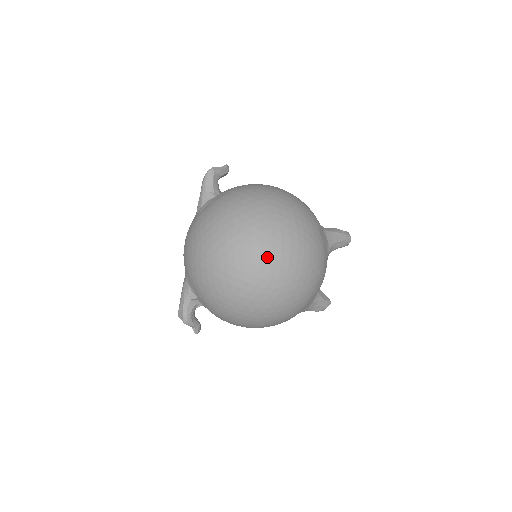
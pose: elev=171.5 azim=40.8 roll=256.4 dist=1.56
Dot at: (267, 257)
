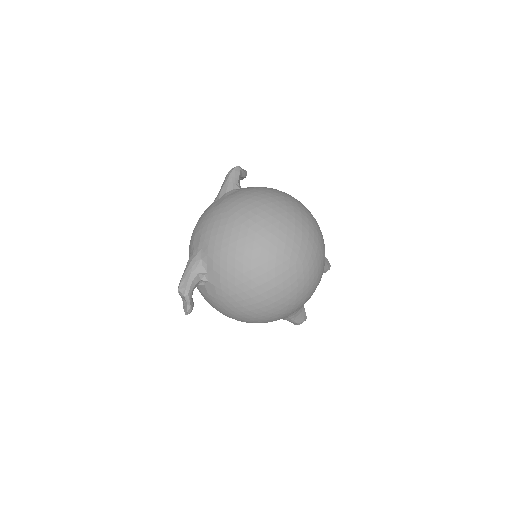
Dot at: (298, 240)
